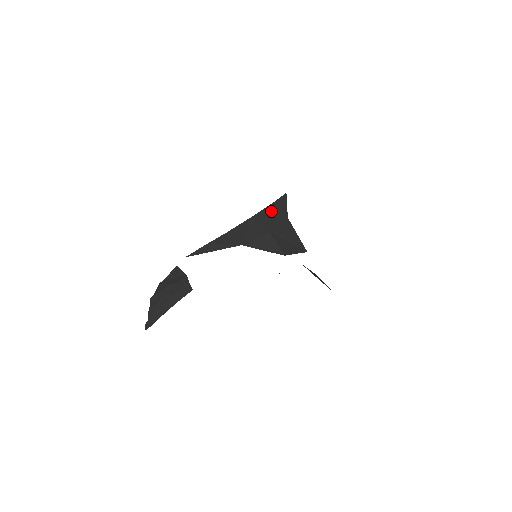
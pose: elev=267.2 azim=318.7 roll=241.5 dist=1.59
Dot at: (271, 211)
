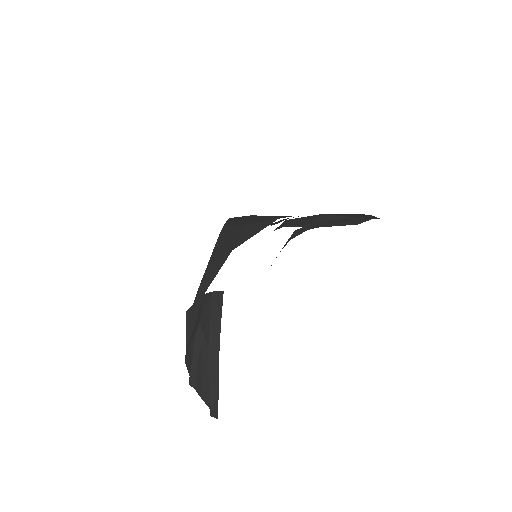
Dot at: (230, 223)
